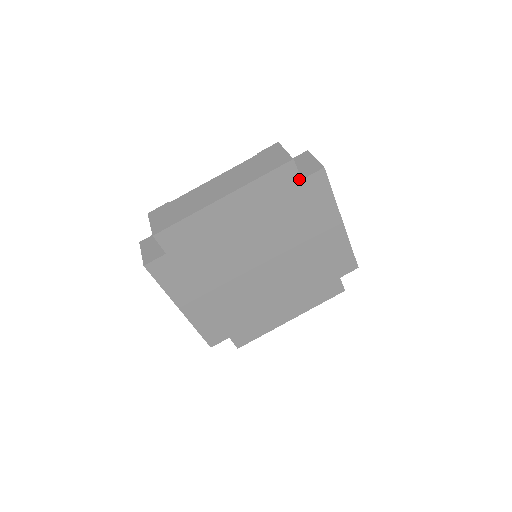
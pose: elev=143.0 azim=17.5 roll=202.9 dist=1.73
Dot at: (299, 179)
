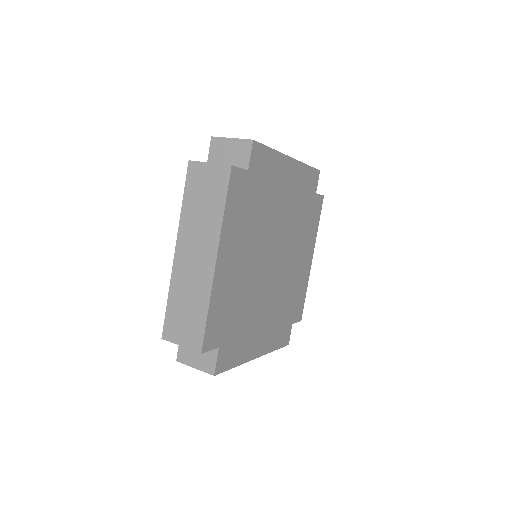
Dot at: (315, 191)
